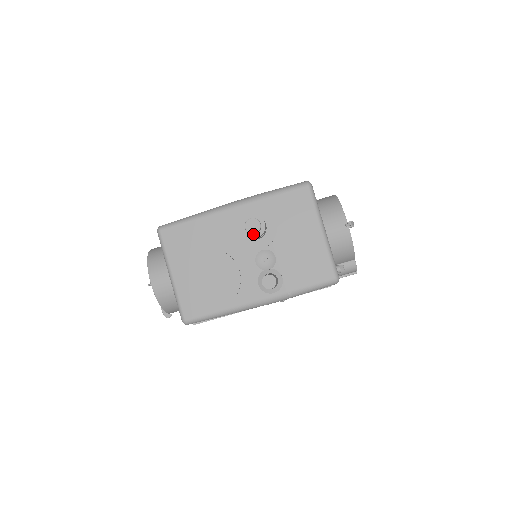
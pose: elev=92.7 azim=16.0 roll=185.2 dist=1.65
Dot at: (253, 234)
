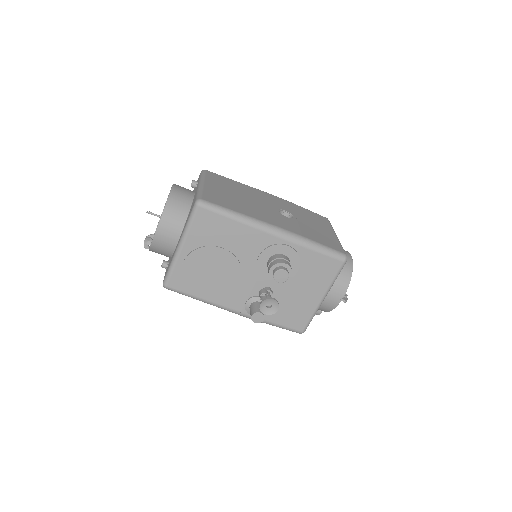
Dot at: occluded
